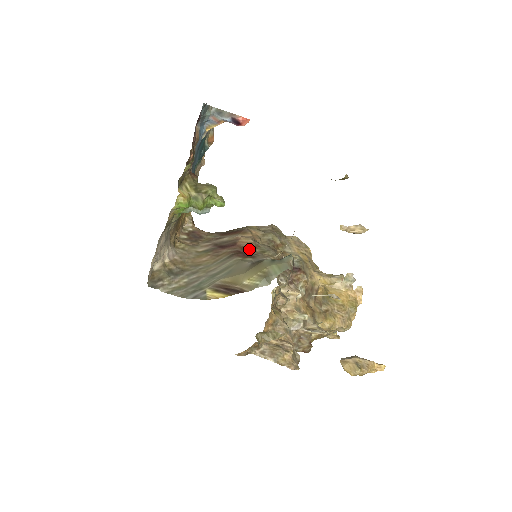
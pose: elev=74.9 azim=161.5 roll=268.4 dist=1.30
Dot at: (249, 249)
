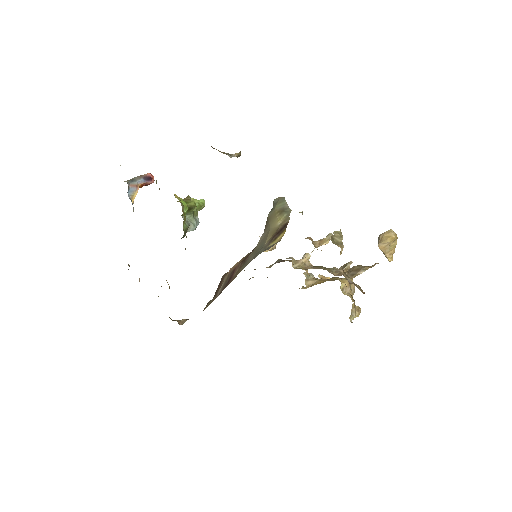
Dot at: (247, 255)
